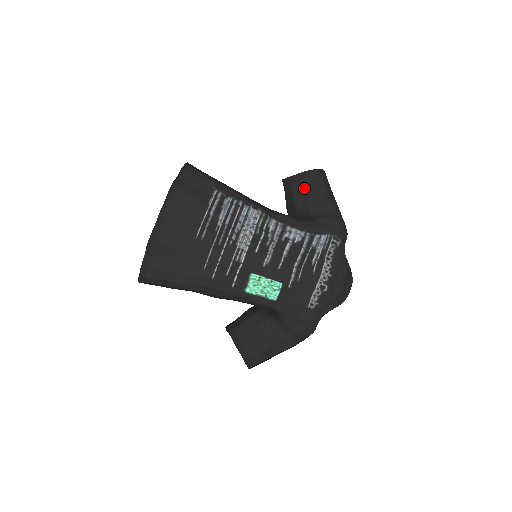
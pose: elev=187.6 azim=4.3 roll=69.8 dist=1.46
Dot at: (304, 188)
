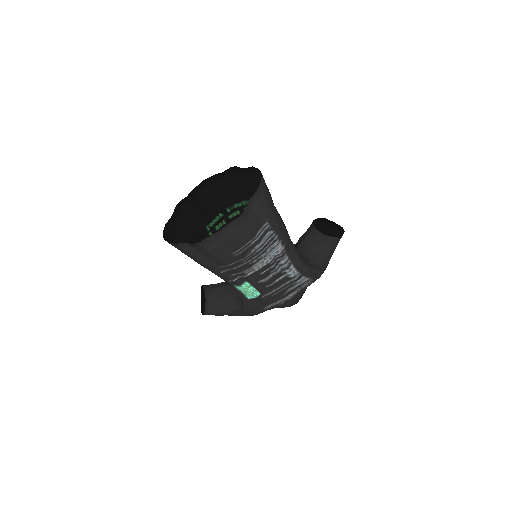
Dot at: (323, 246)
